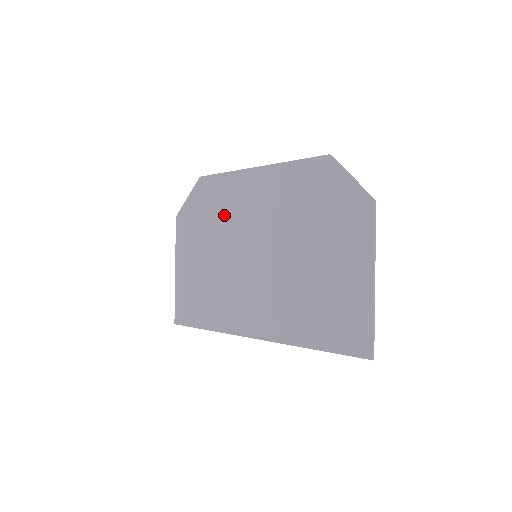
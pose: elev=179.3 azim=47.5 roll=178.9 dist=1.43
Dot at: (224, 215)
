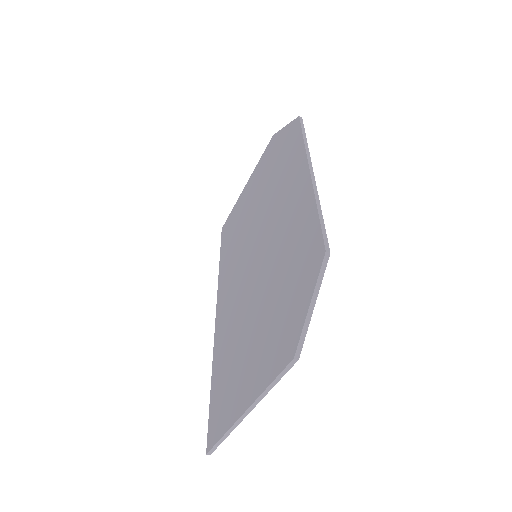
Dot at: (276, 184)
